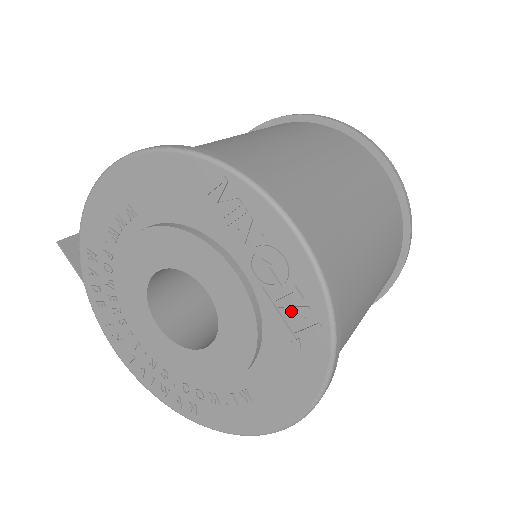
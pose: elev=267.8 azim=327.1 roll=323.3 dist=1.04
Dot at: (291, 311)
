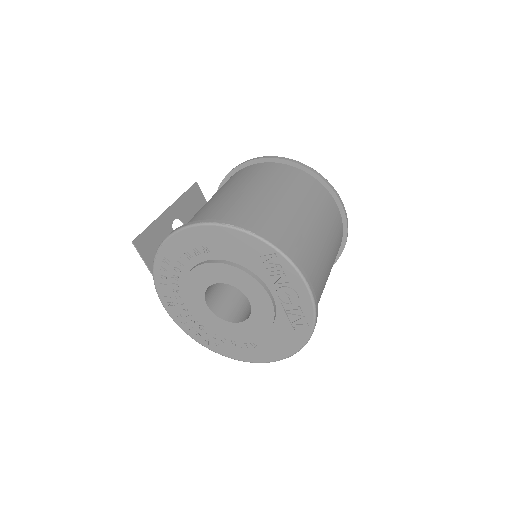
Dot at: (294, 316)
